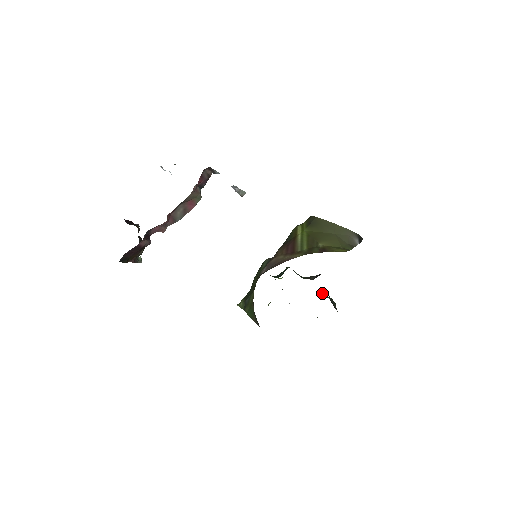
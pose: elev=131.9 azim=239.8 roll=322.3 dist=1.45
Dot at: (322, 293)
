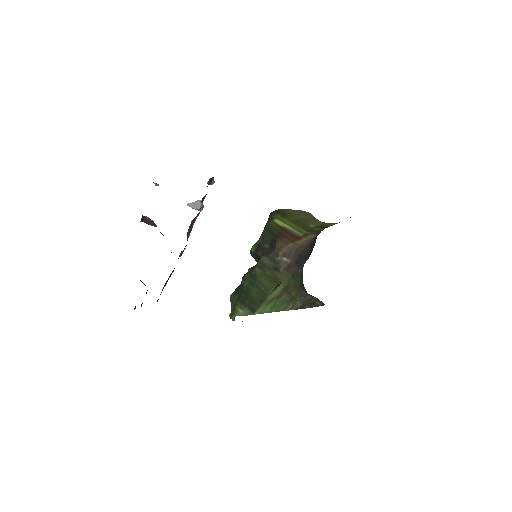
Dot at: occluded
